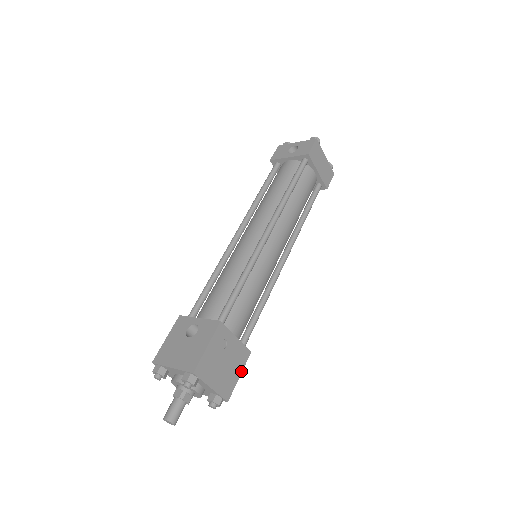
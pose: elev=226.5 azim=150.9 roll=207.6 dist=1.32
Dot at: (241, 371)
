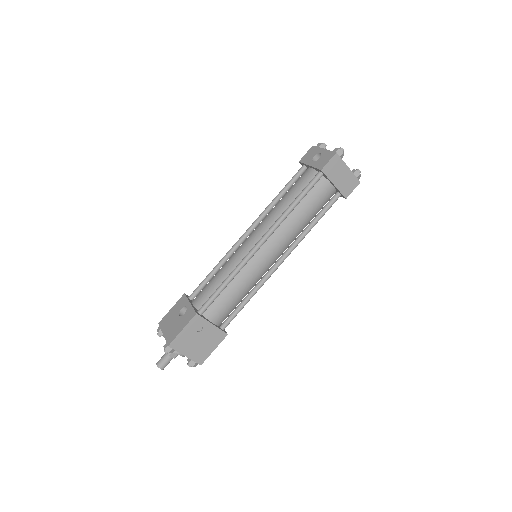
Dot at: (216, 346)
